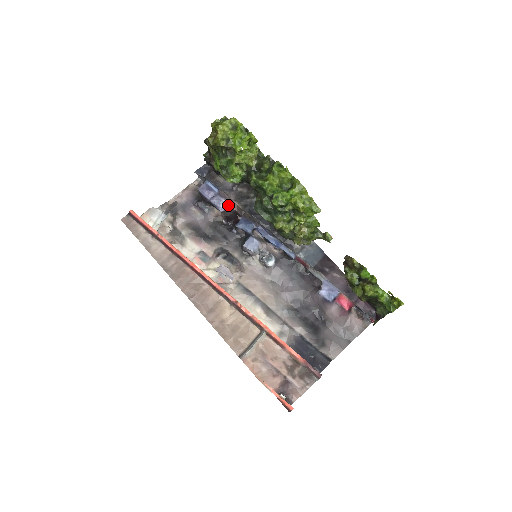
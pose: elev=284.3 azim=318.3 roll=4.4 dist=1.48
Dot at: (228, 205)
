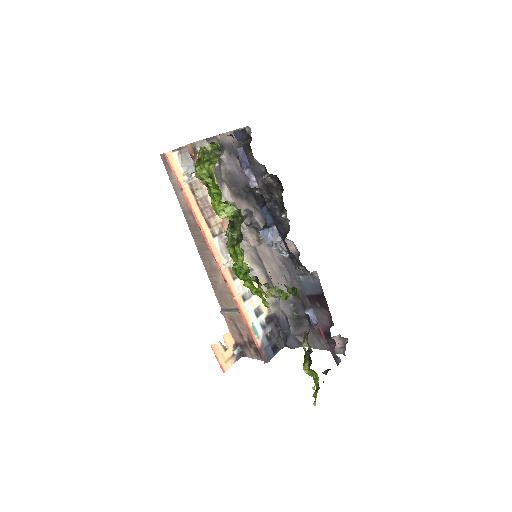
Dot at: (257, 186)
